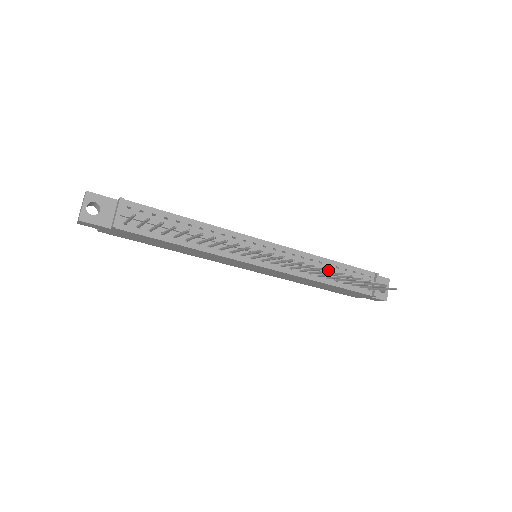
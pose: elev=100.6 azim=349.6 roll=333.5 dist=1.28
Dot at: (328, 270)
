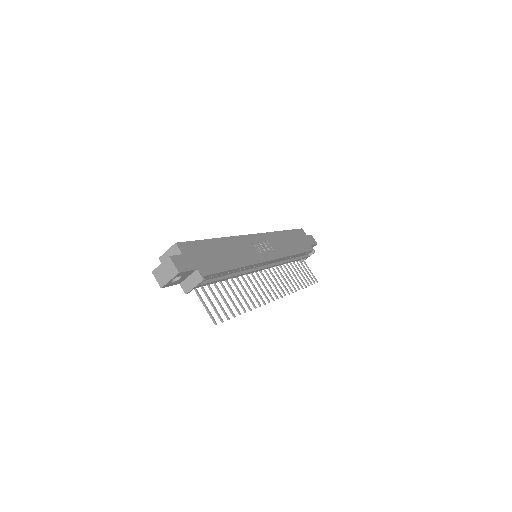
Dot at: (291, 261)
